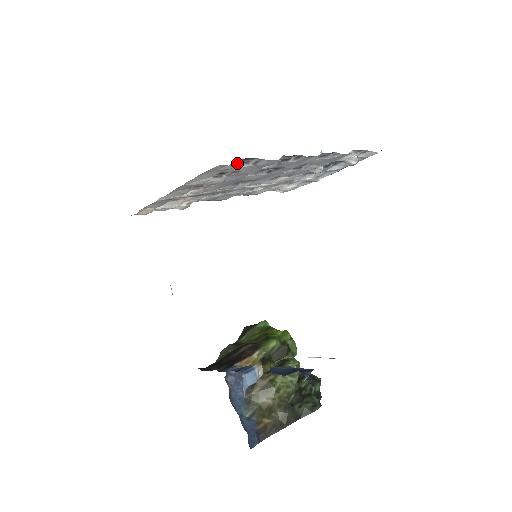
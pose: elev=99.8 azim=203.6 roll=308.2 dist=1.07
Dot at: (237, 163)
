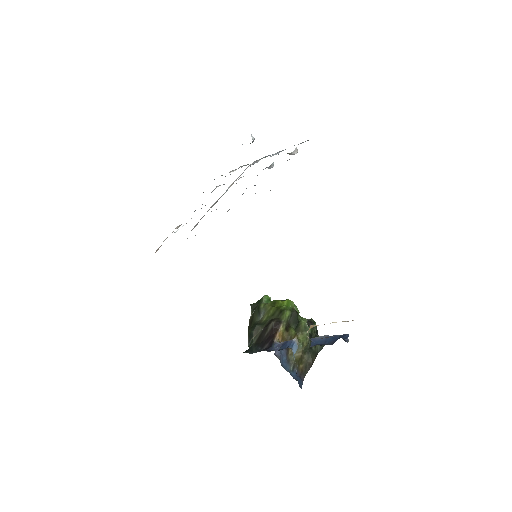
Dot at: occluded
